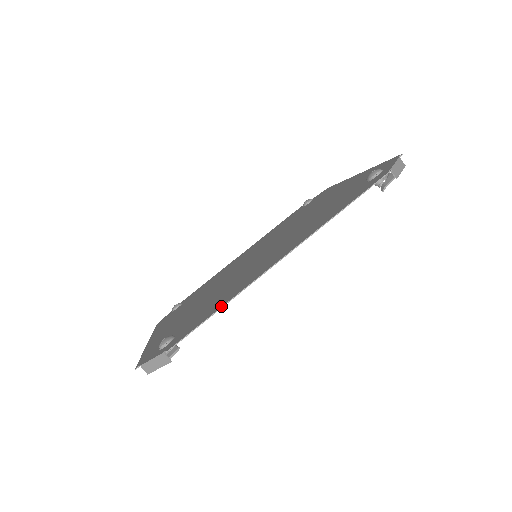
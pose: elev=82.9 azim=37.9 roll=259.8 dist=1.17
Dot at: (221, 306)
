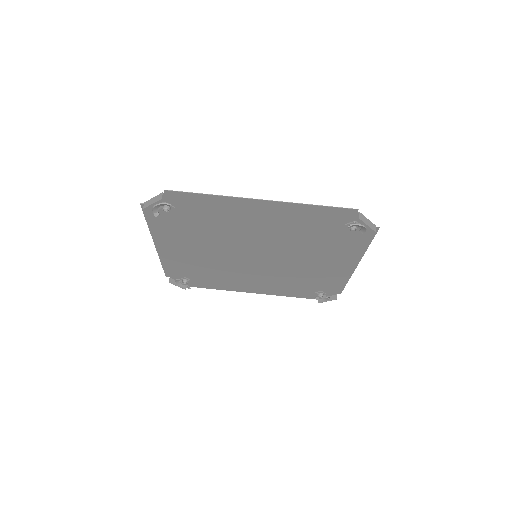
Dot at: (210, 195)
